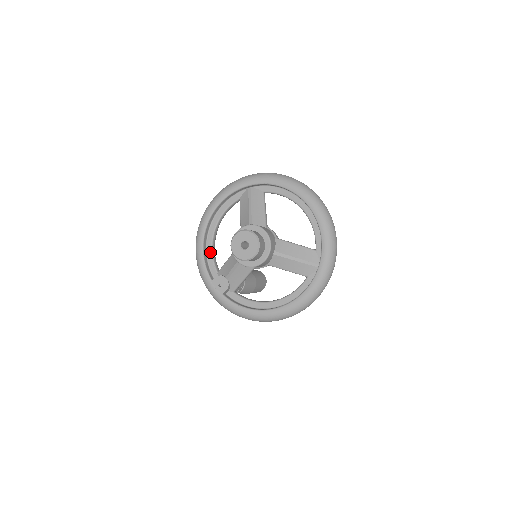
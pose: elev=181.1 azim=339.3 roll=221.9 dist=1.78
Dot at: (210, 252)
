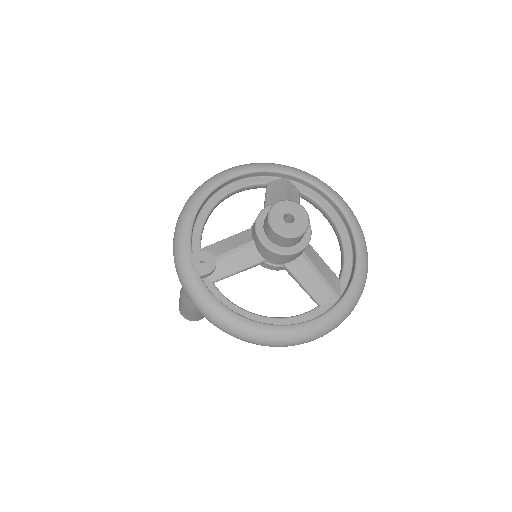
Dot at: (202, 221)
